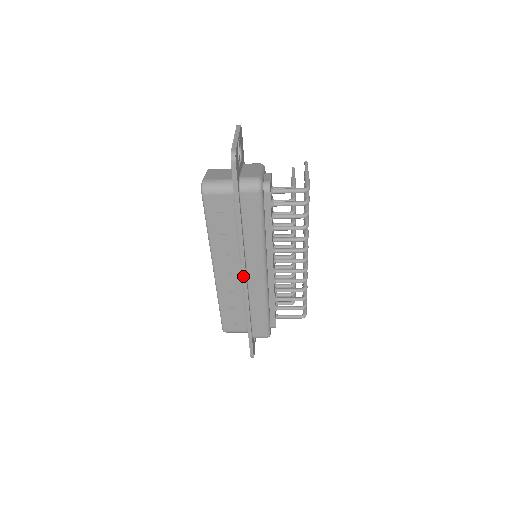
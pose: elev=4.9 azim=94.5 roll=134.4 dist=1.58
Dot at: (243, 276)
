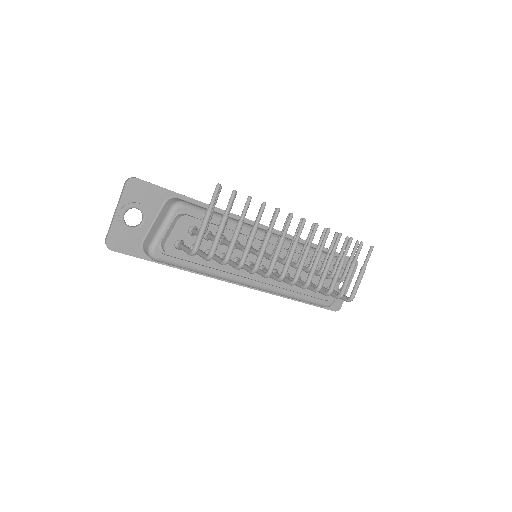
Dot at: (238, 284)
